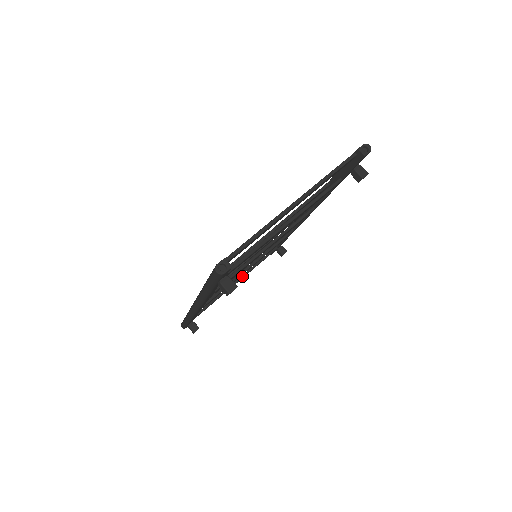
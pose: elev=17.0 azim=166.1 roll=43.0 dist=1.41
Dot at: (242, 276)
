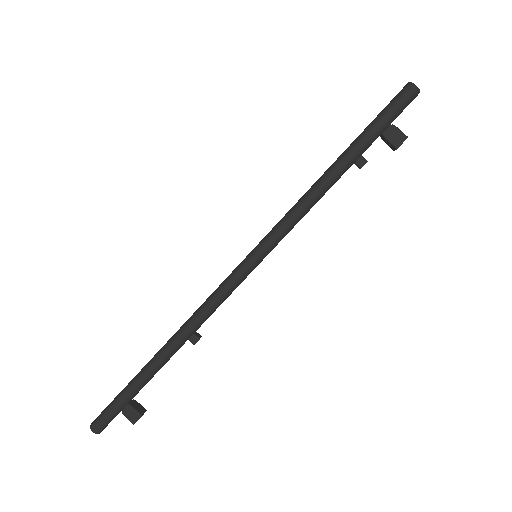
Dot at: occluded
